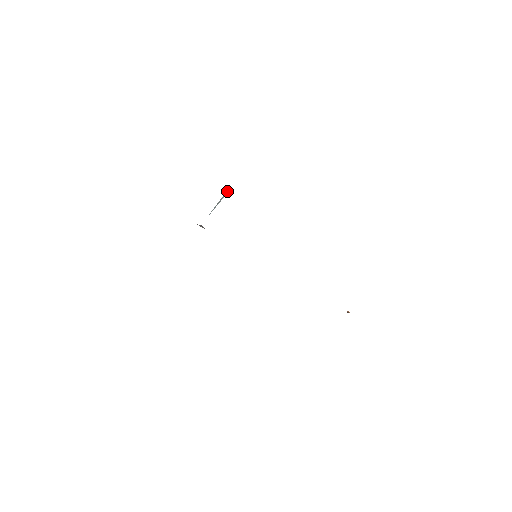
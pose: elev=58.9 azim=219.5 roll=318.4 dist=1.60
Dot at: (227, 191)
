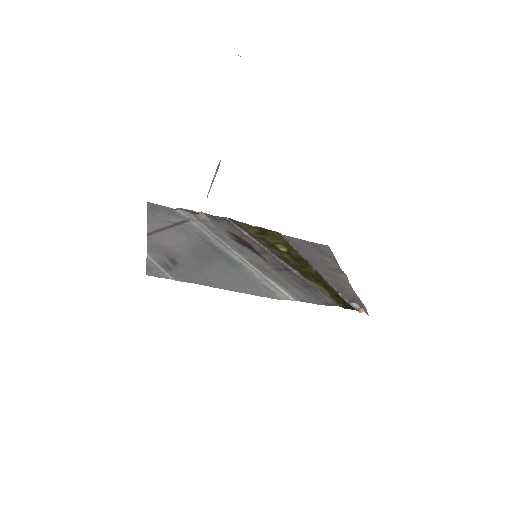
Dot at: occluded
